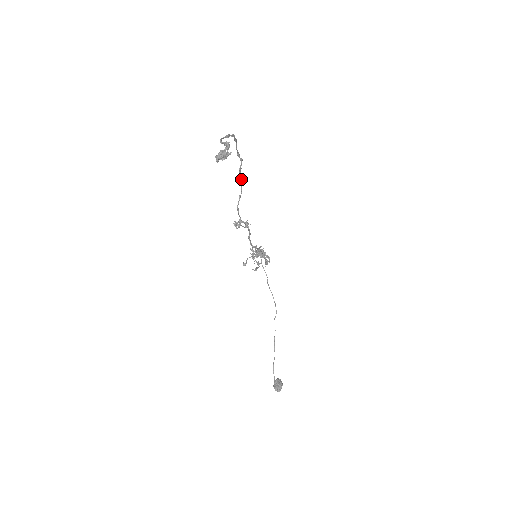
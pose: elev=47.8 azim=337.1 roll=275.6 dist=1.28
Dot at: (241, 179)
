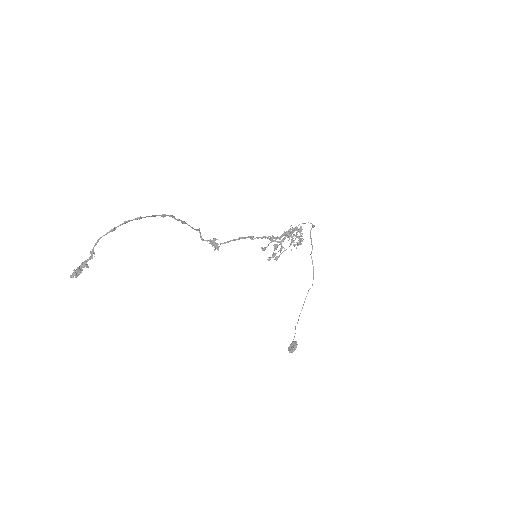
Dot at: occluded
